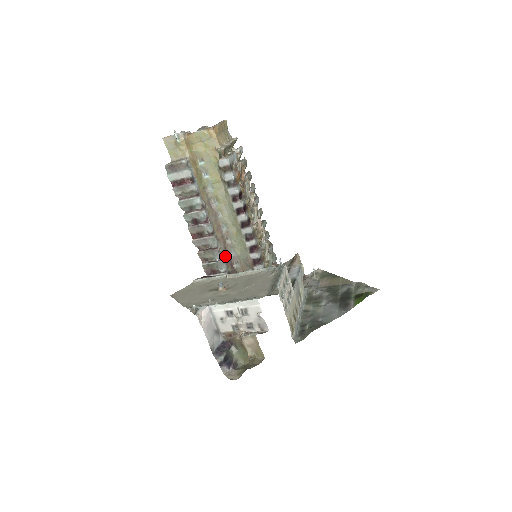
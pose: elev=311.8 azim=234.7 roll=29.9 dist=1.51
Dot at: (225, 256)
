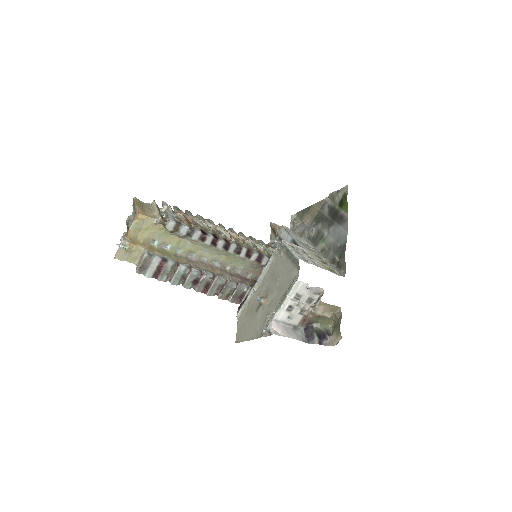
Dot at: (237, 279)
